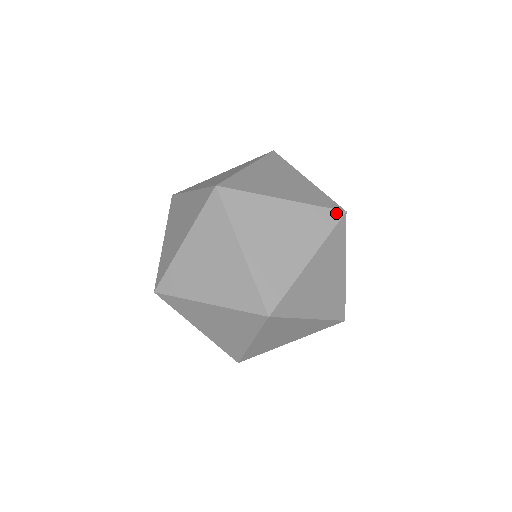
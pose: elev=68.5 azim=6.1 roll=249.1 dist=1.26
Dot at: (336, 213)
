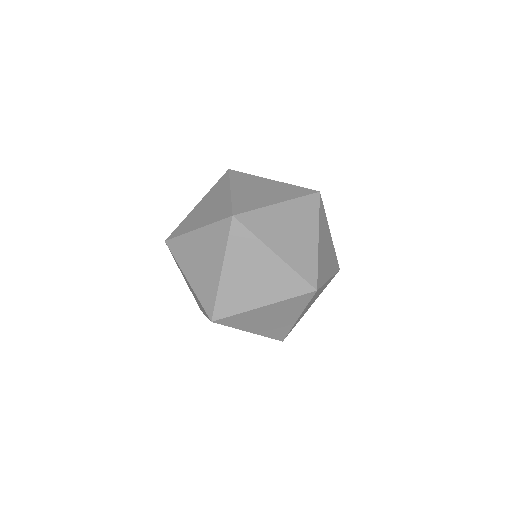
Dot at: occluded
